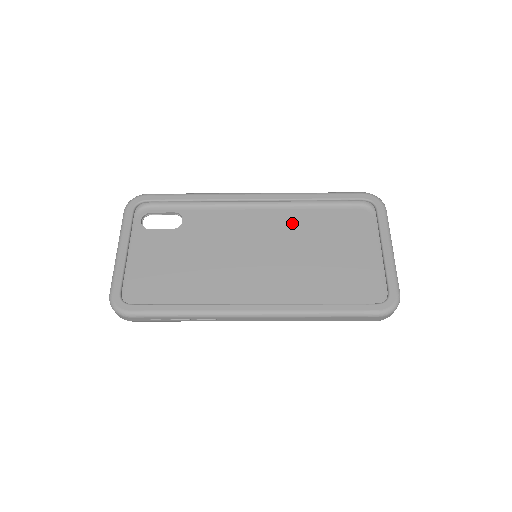
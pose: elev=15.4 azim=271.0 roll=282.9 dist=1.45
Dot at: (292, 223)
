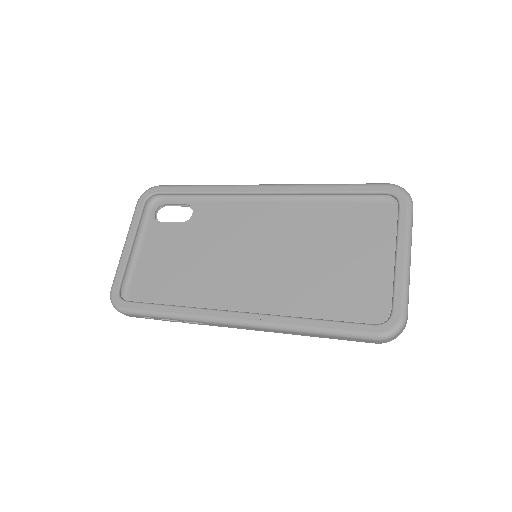
Dot at: (302, 219)
